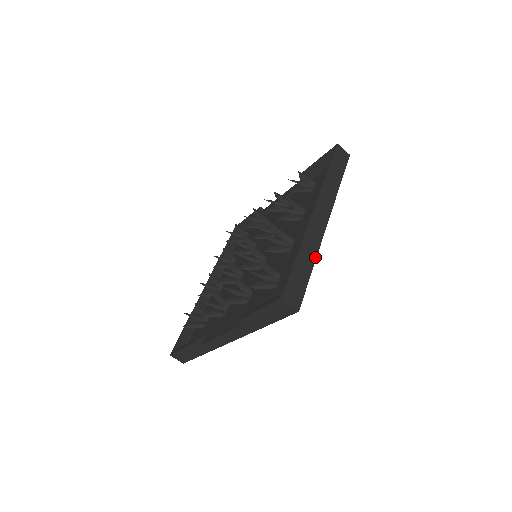
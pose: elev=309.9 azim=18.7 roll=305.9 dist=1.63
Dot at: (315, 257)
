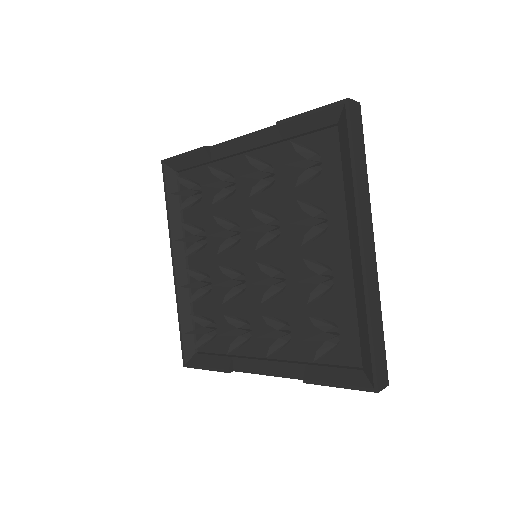
Dot at: (380, 308)
